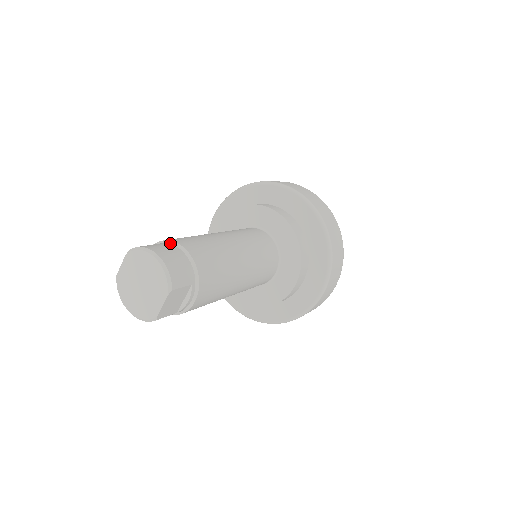
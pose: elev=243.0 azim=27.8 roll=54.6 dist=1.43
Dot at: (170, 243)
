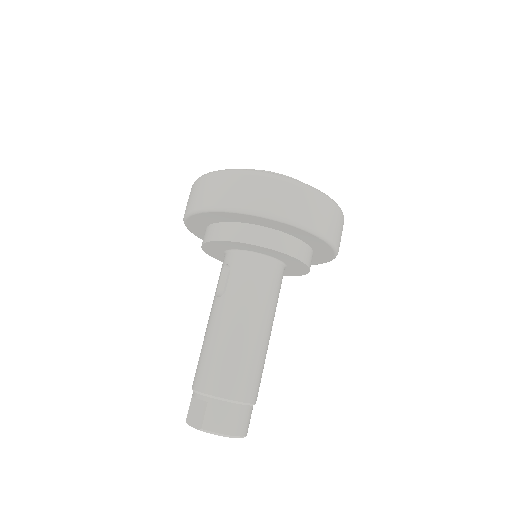
Dot at: (227, 402)
